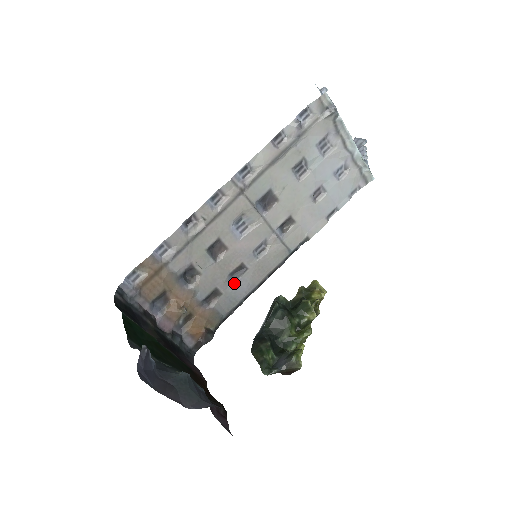
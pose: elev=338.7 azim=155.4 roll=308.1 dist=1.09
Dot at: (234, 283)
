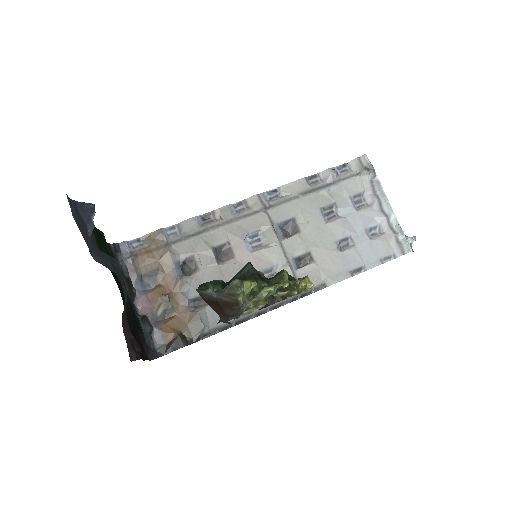
Dot at: occluded
